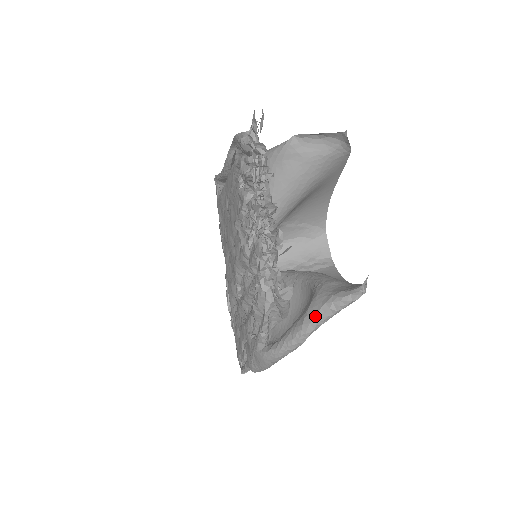
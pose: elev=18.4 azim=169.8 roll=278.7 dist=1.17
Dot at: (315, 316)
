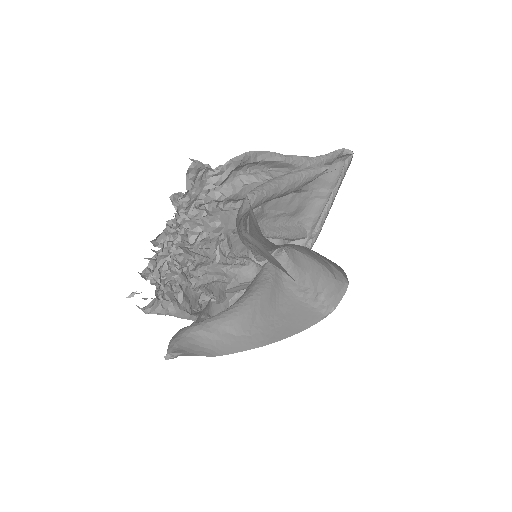
Dot at: occluded
